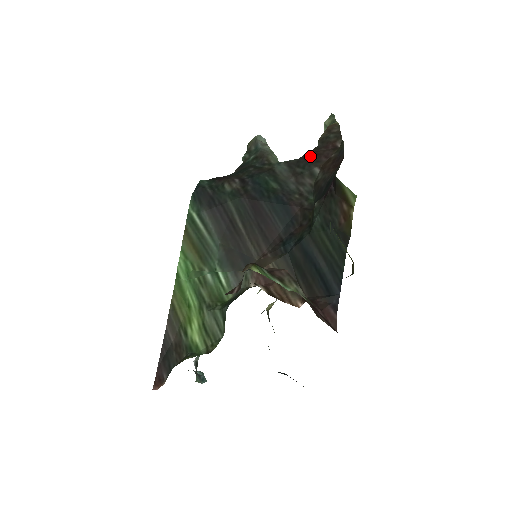
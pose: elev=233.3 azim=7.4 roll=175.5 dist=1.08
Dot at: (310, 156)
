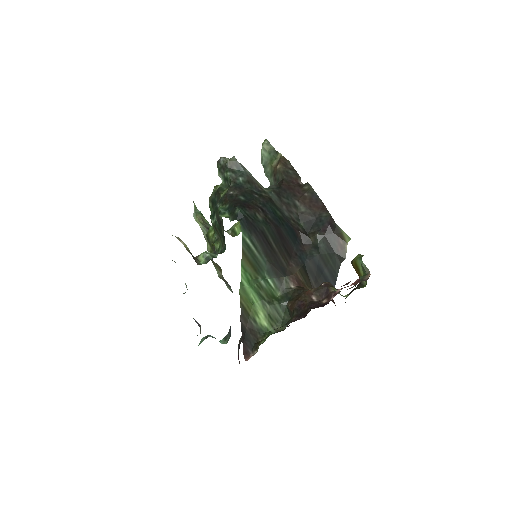
Dot at: (287, 189)
